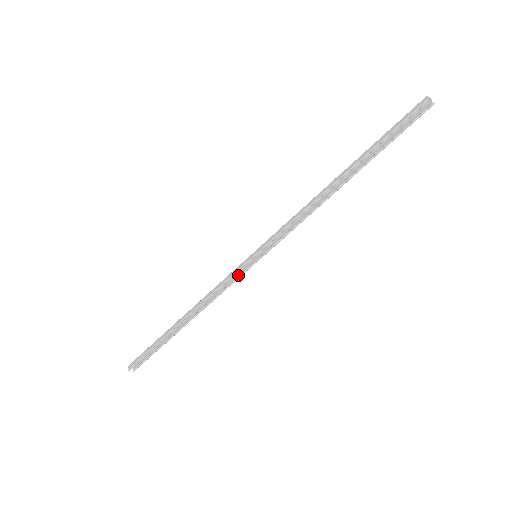
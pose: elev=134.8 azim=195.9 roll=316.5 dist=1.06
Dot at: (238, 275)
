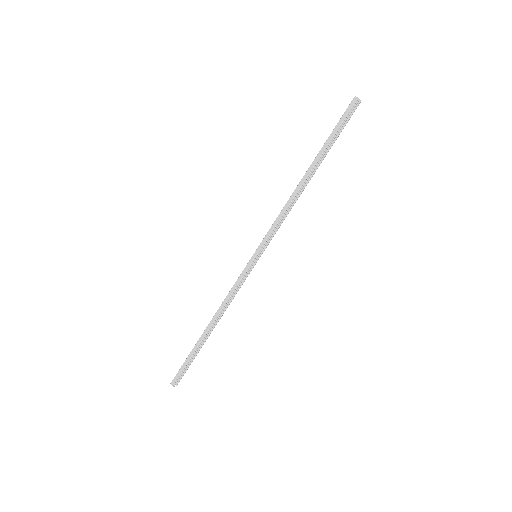
Dot at: (245, 276)
